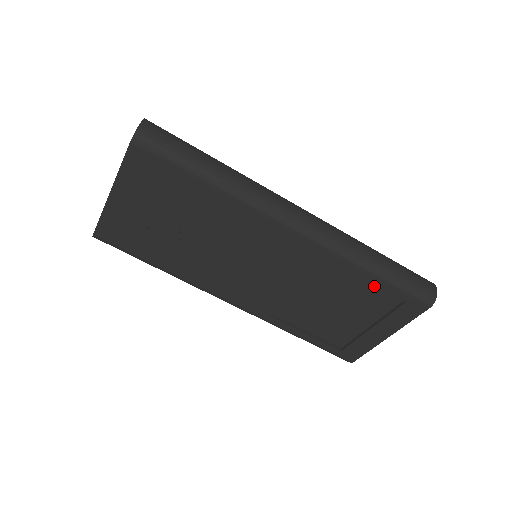
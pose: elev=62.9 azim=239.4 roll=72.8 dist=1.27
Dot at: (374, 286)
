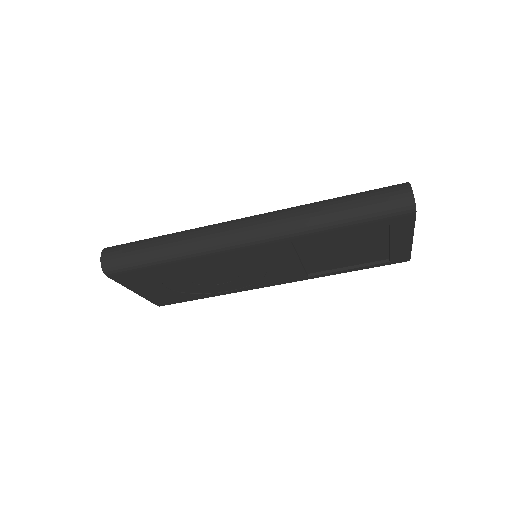
Dot at: occluded
